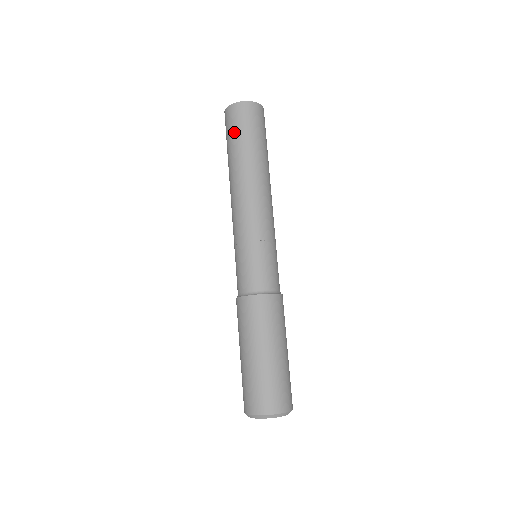
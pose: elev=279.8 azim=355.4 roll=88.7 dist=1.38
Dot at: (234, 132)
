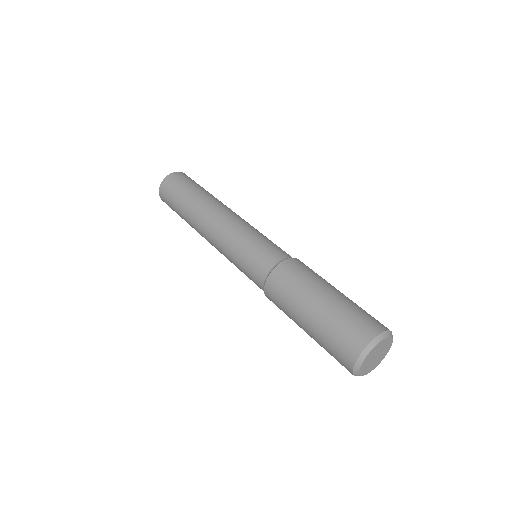
Dot at: (179, 189)
